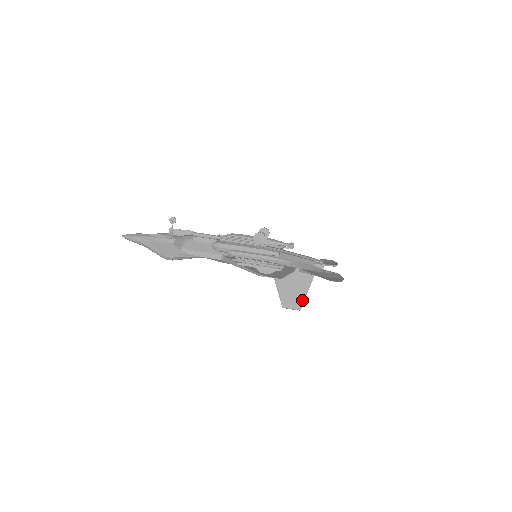
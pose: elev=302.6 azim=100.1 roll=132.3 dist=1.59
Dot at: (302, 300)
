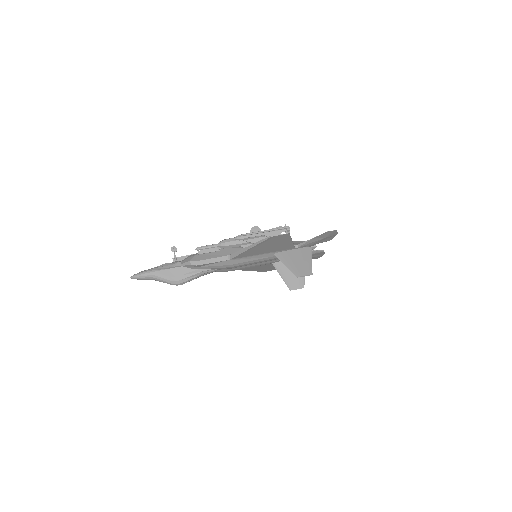
Dot at: (310, 267)
